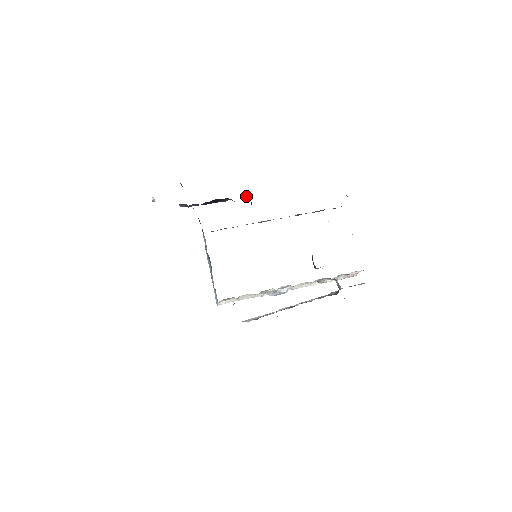
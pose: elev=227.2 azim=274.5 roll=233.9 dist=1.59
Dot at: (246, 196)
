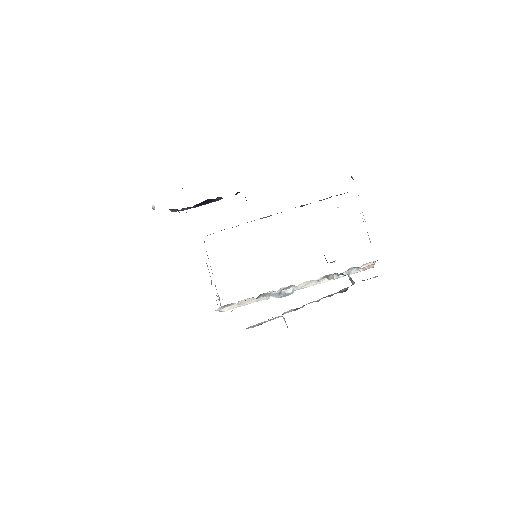
Dot at: (239, 192)
